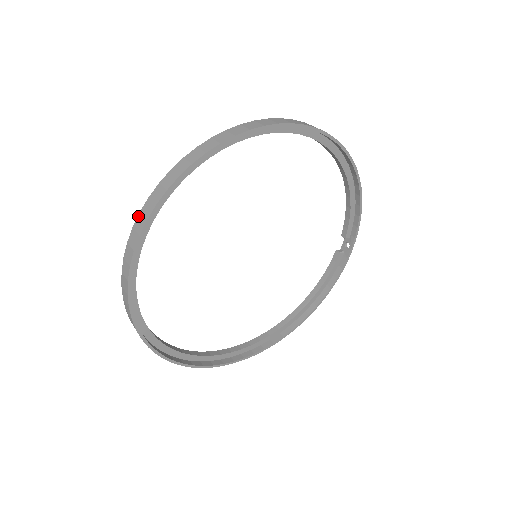
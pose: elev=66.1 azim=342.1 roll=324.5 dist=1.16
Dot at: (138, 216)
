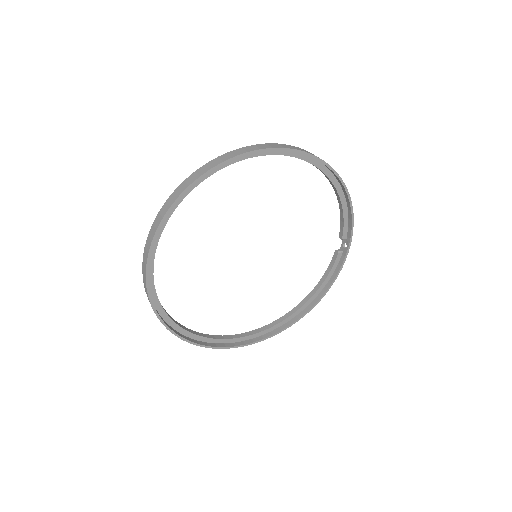
Dot at: (151, 227)
